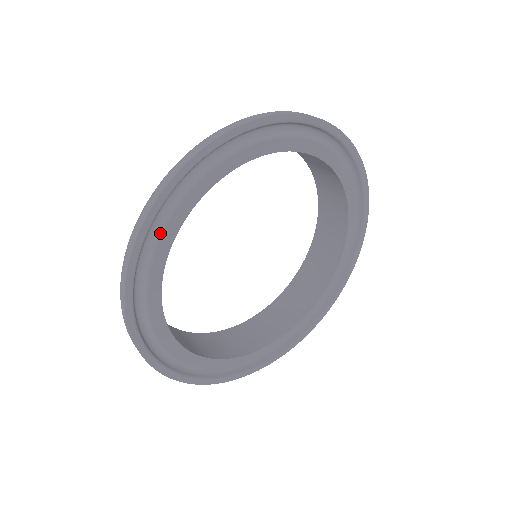
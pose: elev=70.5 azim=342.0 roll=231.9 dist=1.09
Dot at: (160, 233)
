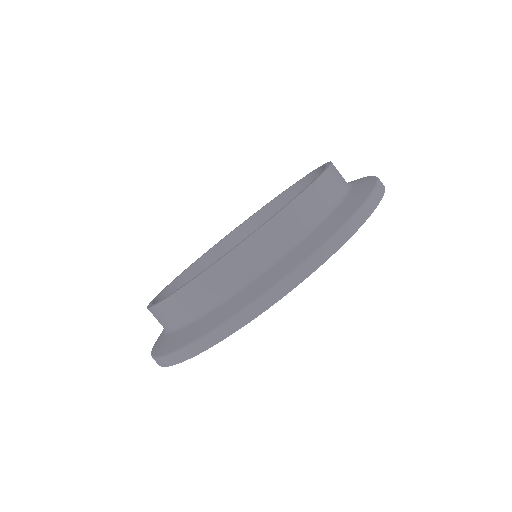
Dot at: occluded
